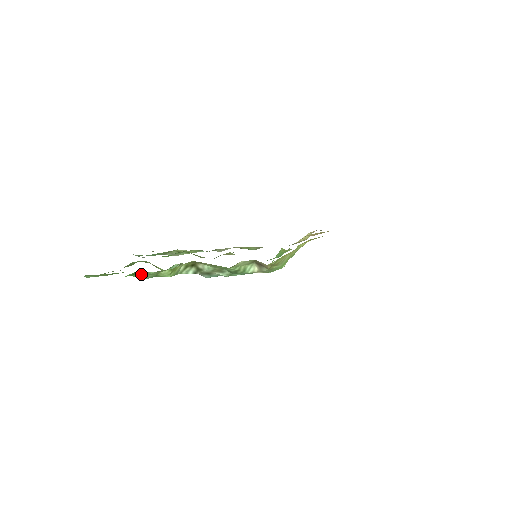
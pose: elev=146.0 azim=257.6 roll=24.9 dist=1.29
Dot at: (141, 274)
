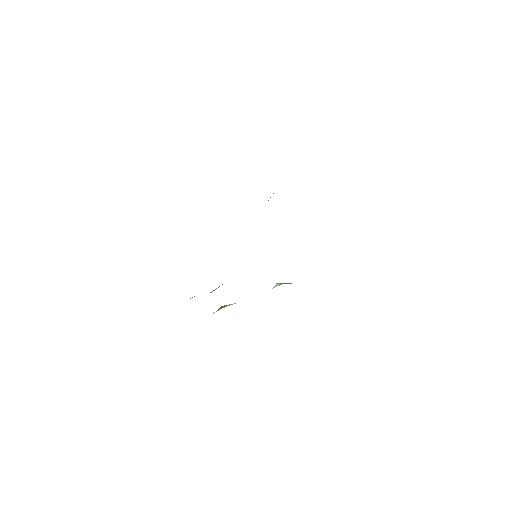
Dot at: occluded
